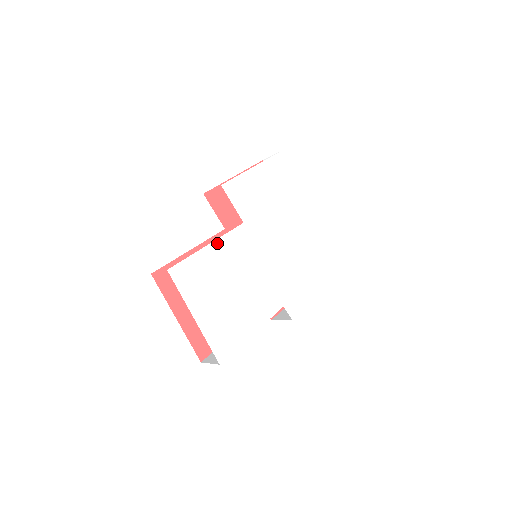
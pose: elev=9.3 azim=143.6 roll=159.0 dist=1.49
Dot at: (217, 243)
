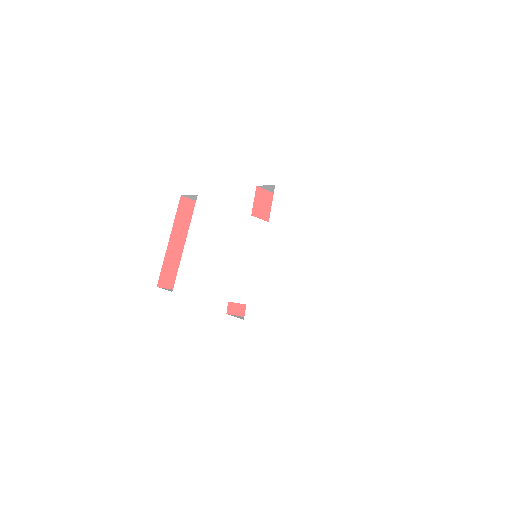
Dot at: (242, 215)
